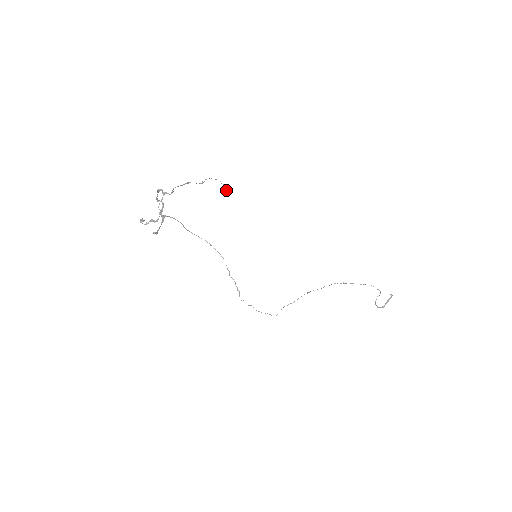
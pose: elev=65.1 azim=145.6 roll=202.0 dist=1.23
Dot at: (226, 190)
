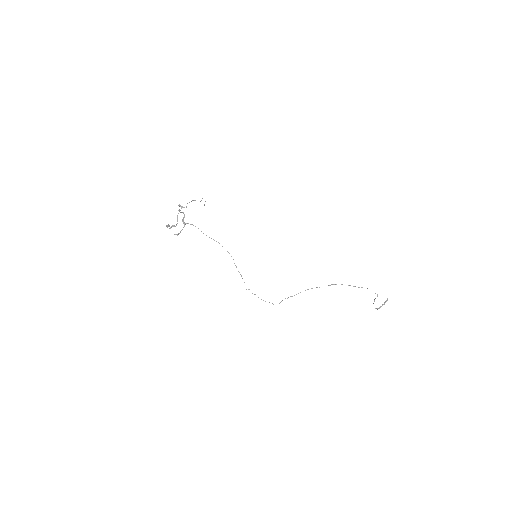
Dot at: occluded
